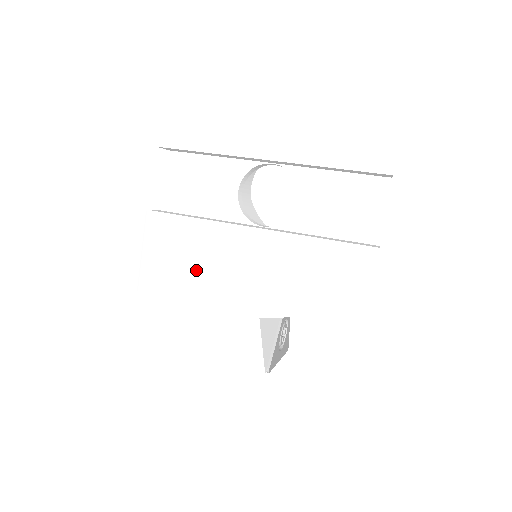
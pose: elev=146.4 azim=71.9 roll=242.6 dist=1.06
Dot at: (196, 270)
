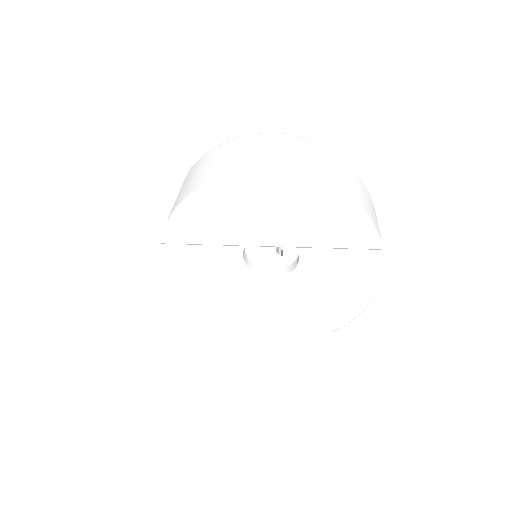
Dot at: (225, 323)
